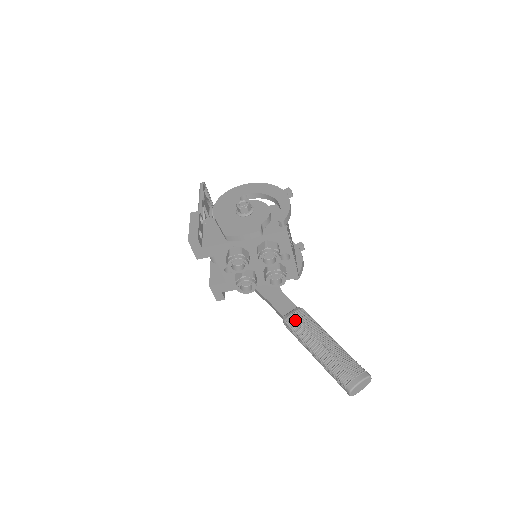
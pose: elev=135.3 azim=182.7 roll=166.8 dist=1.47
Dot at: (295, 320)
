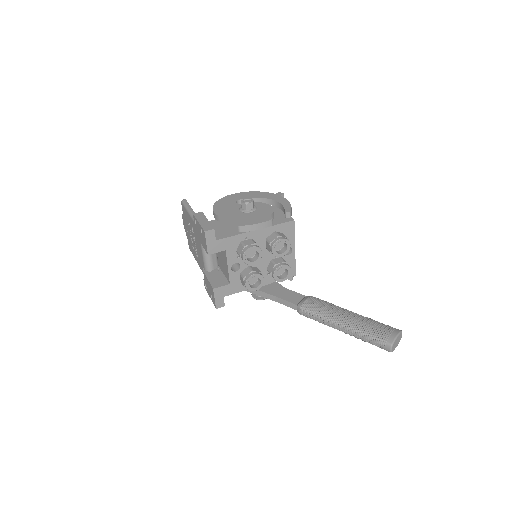
Dot at: (311, 304)
